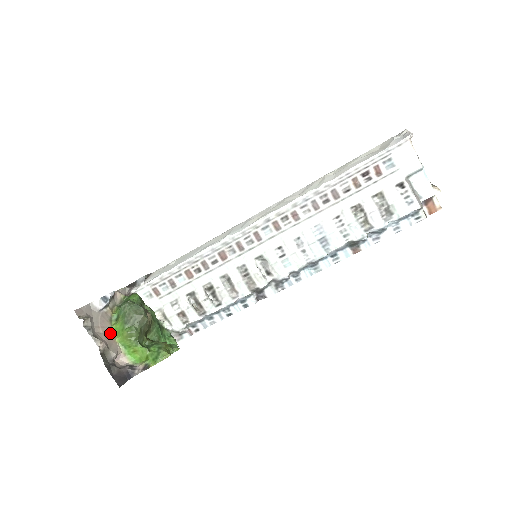
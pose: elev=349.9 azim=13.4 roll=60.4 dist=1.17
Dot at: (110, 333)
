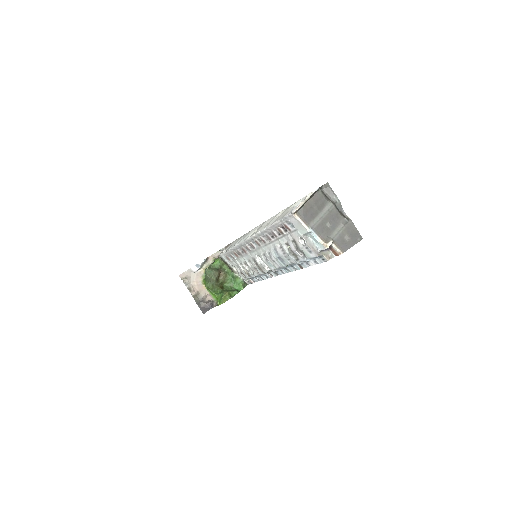
Dot at: (202, 284)
